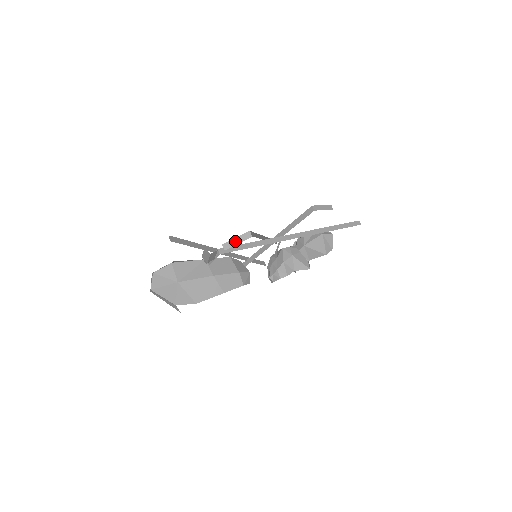
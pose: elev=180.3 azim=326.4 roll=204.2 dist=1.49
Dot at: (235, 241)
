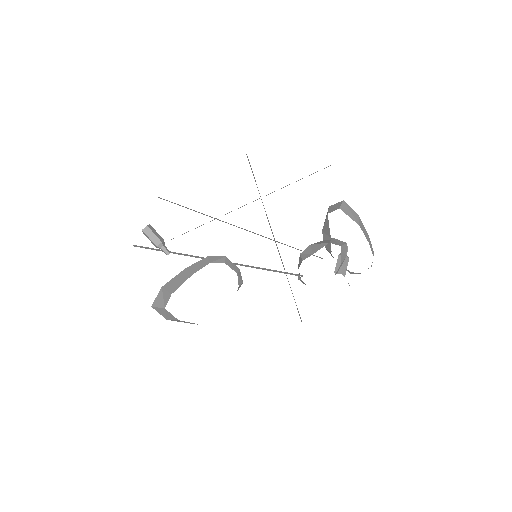
Dot at: occluded
